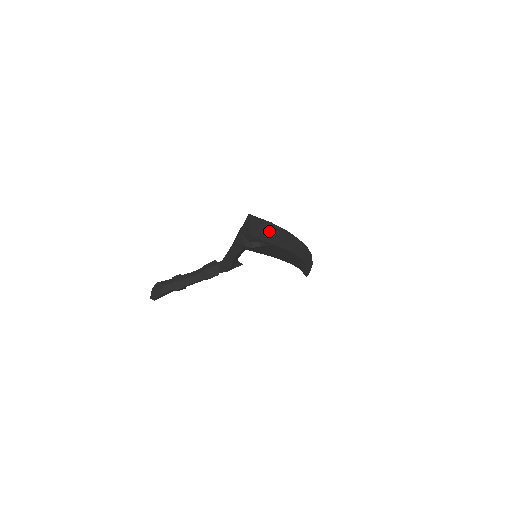
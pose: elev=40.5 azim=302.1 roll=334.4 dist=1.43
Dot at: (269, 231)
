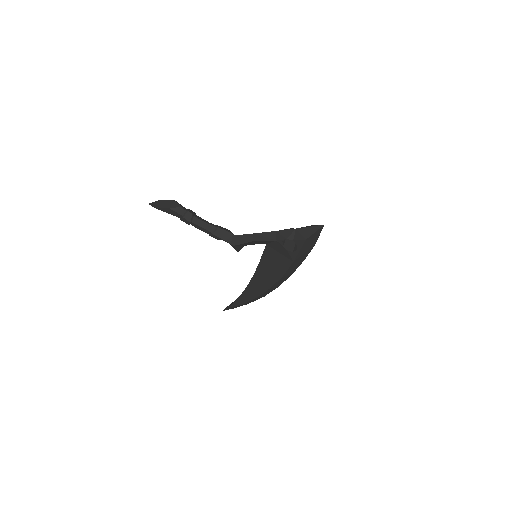
Dot at: (308, 247)
